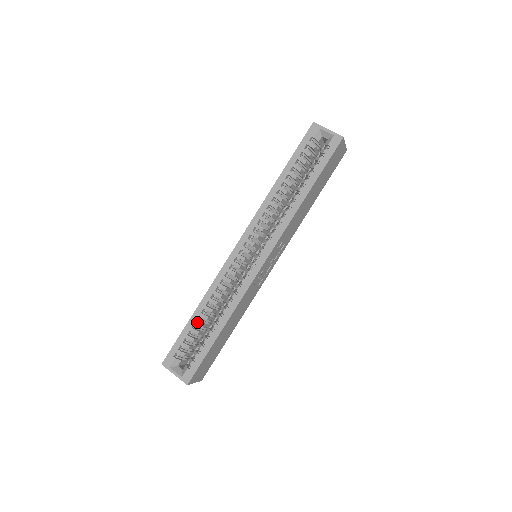
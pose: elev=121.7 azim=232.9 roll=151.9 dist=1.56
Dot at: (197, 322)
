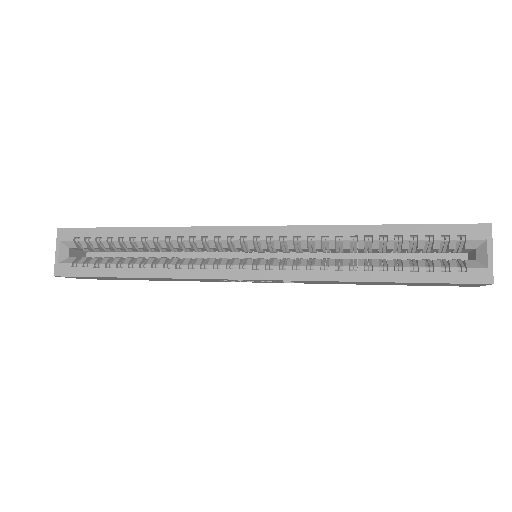
Dot at: (127, 239)
